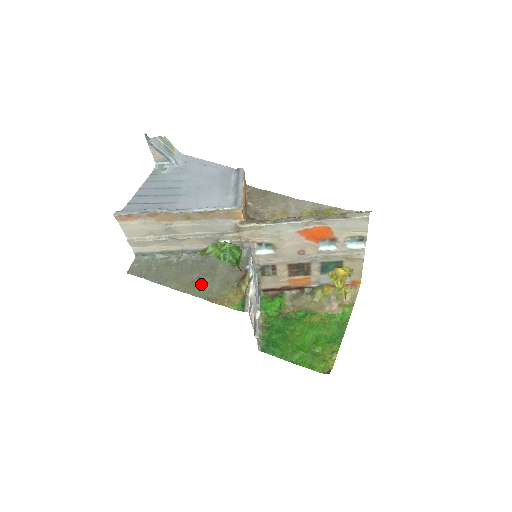
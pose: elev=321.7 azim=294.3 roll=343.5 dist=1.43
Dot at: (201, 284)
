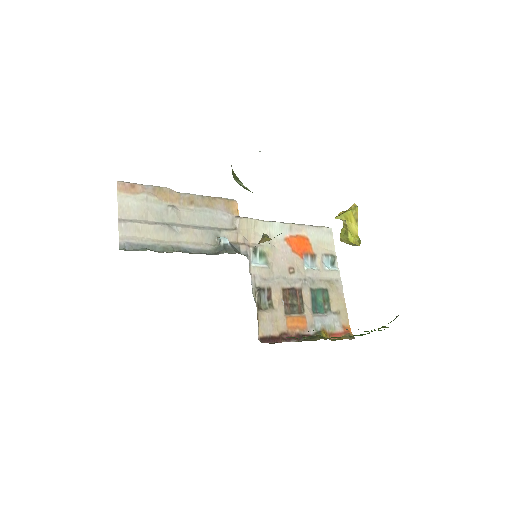
Dot at: occluded
